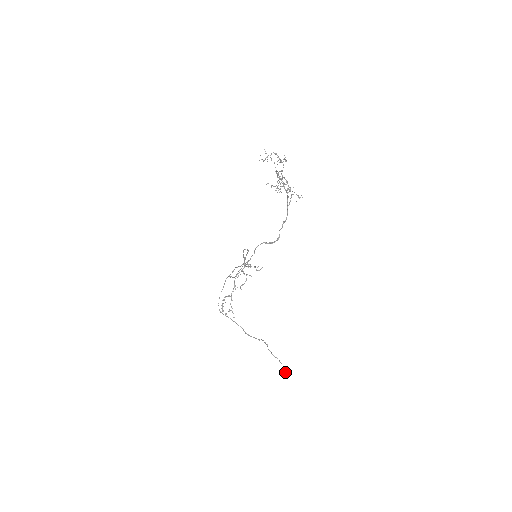
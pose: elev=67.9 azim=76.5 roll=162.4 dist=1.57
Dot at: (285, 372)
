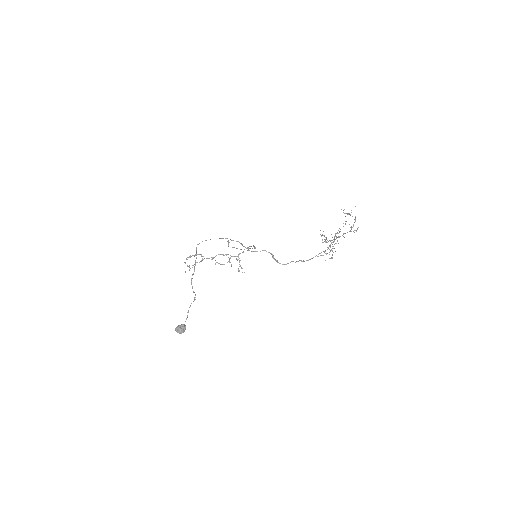
Dot at: (180, 328)
